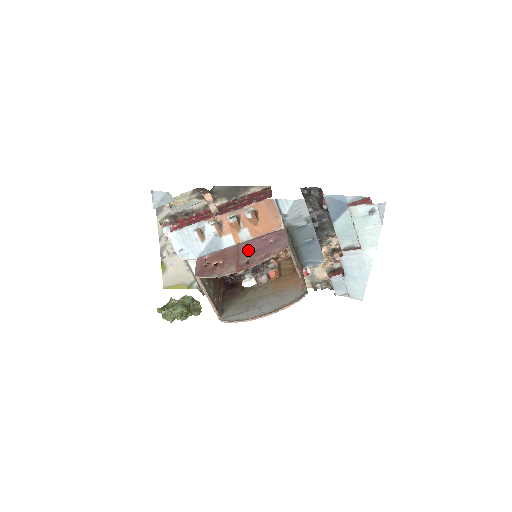
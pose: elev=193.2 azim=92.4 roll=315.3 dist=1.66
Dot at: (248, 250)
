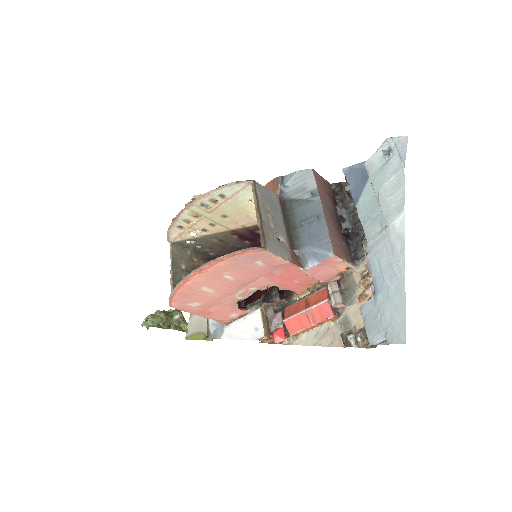
Dot at: (225, 212)
